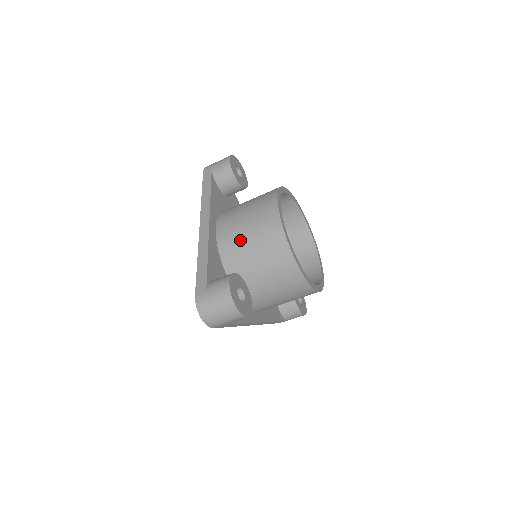
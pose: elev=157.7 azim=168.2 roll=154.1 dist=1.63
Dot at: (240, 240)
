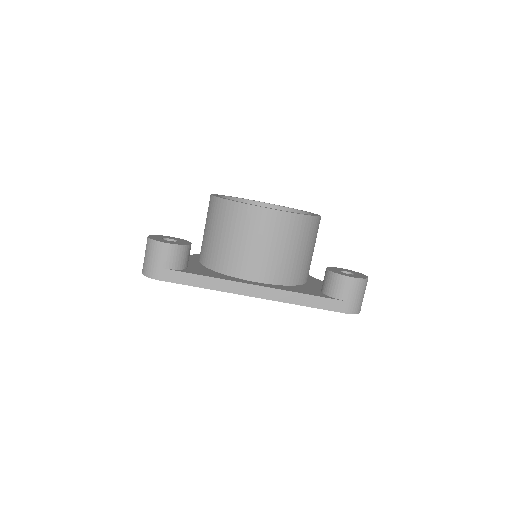
Dot at: occluded
